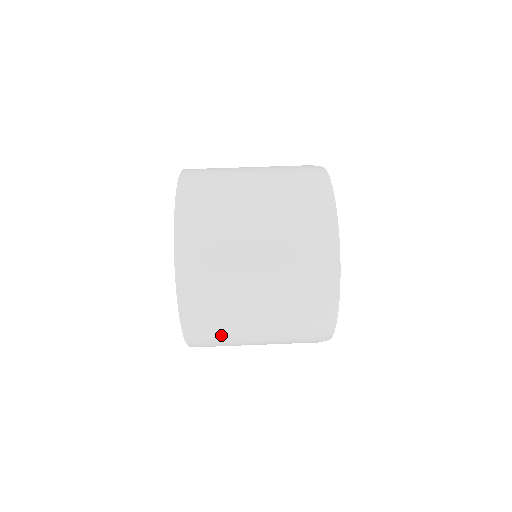
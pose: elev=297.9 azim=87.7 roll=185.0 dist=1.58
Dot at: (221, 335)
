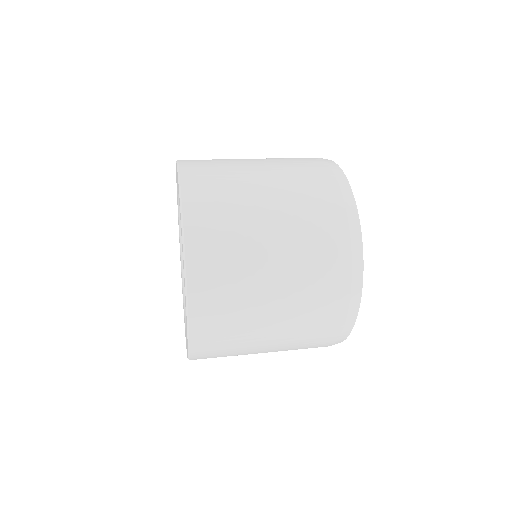
Dot at: (230, 351)
